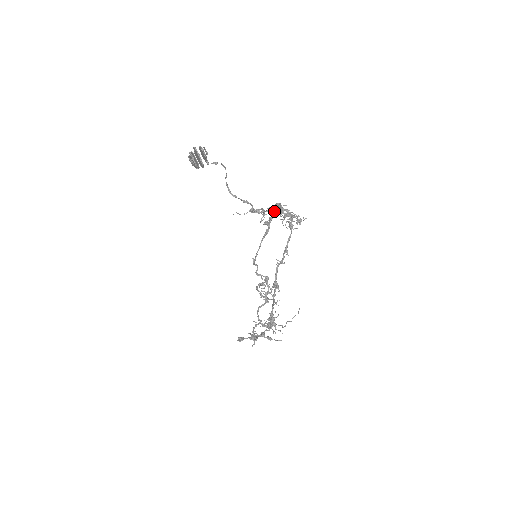
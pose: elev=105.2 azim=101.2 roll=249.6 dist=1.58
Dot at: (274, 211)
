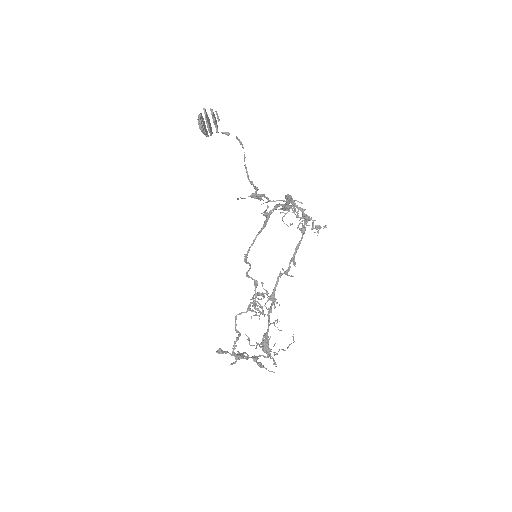
Dot at: occluded
